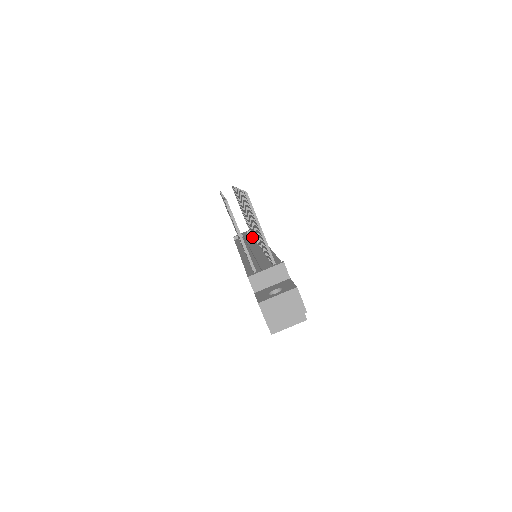
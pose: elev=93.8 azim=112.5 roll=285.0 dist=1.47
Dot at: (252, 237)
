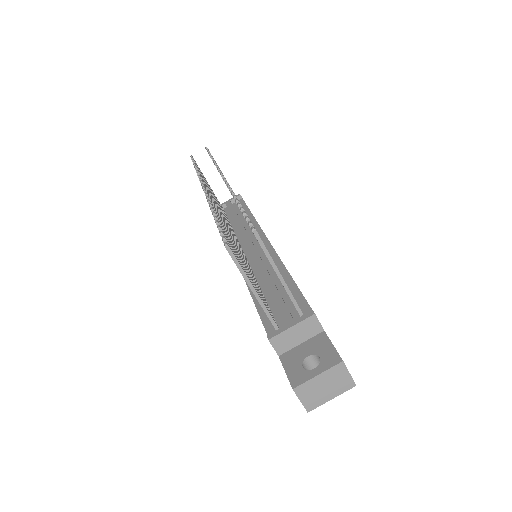
Dot at: (241, 213)
